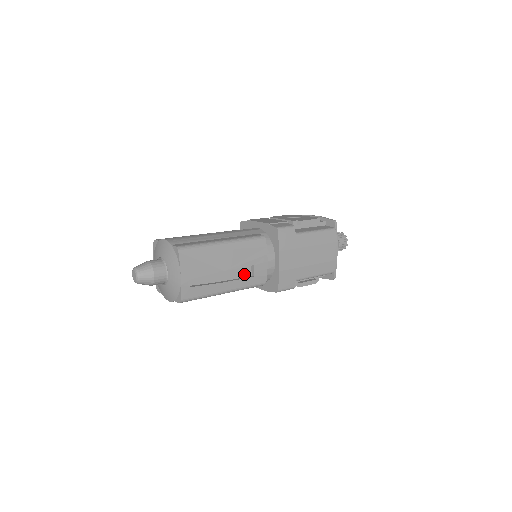
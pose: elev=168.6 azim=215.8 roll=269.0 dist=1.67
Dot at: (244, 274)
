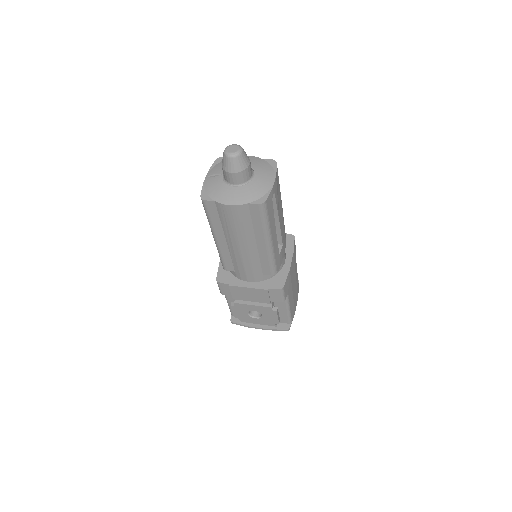
Dot at: occluded
